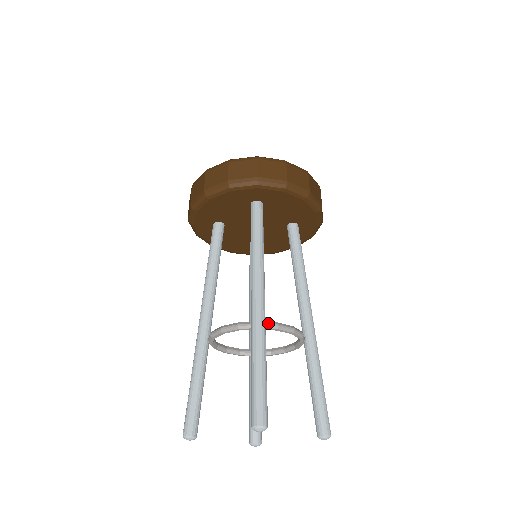
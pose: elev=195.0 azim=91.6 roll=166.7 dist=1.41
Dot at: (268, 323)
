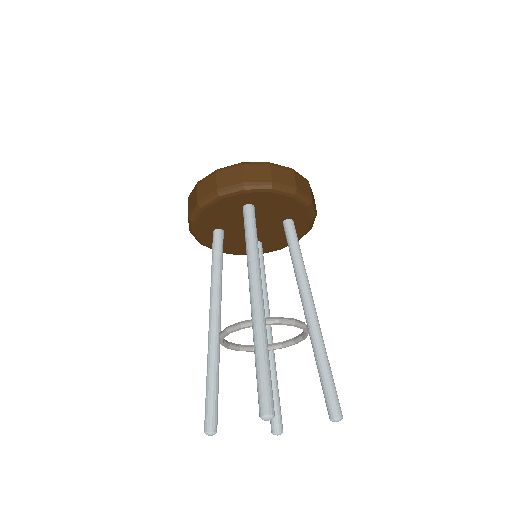
Dot at: (268, 319)
